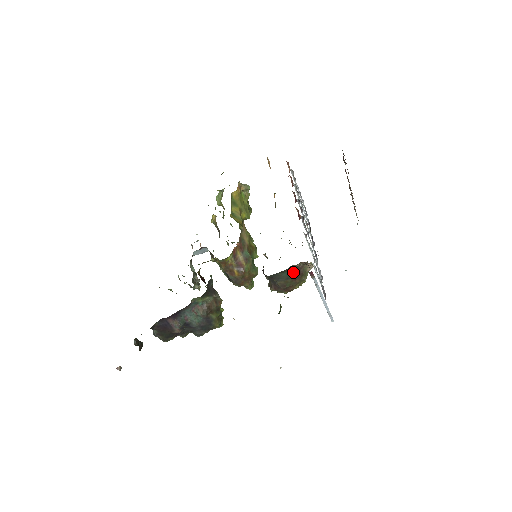
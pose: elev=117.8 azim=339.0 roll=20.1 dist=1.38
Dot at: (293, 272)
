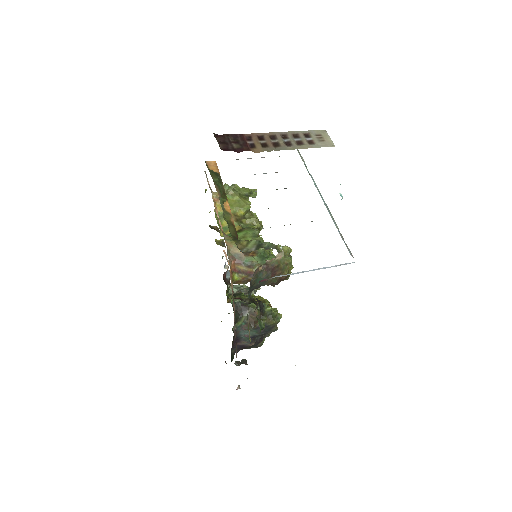
Dot at: (263, 276)
